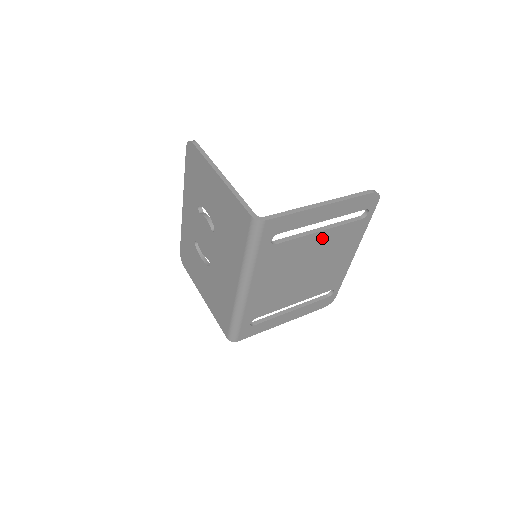
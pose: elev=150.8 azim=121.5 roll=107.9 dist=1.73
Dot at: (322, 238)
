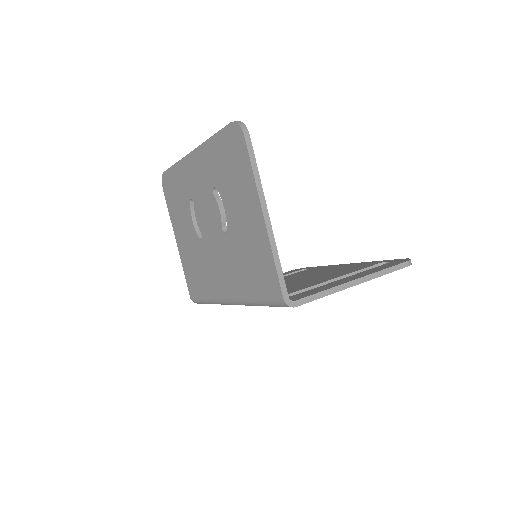
Dot at: occluded
